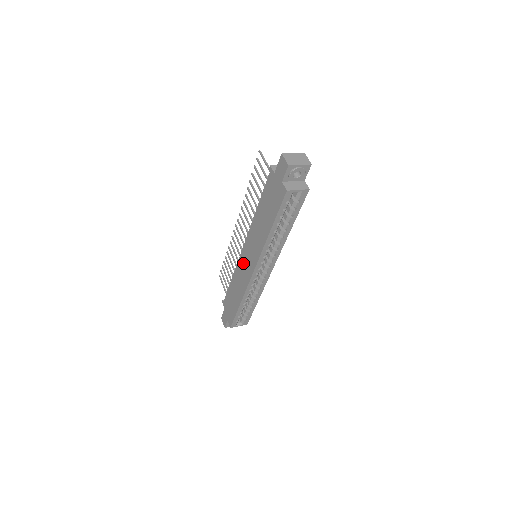
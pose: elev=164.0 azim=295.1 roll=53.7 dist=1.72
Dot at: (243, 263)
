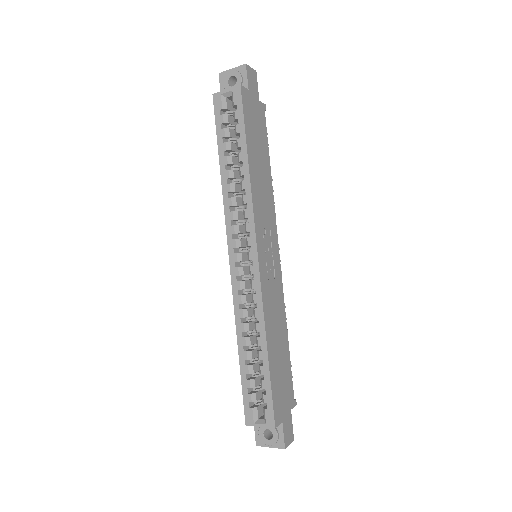
Dot at: occluded
